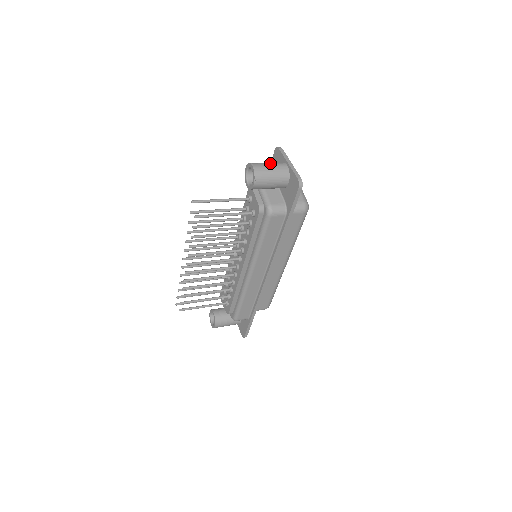
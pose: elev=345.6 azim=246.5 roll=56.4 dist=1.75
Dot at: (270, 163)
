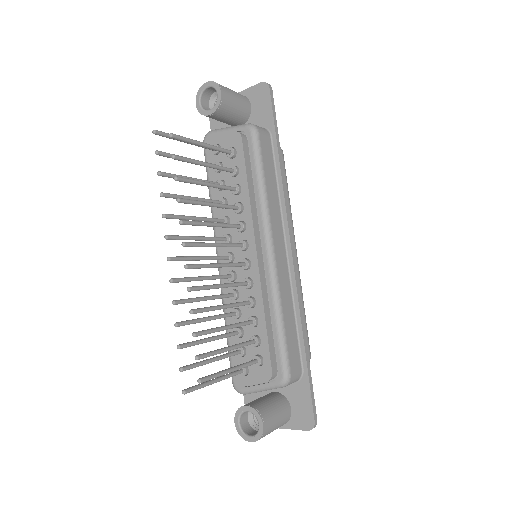
Dot at: occluded
